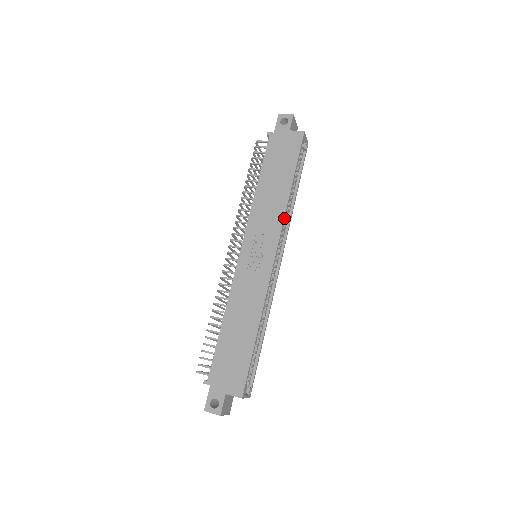
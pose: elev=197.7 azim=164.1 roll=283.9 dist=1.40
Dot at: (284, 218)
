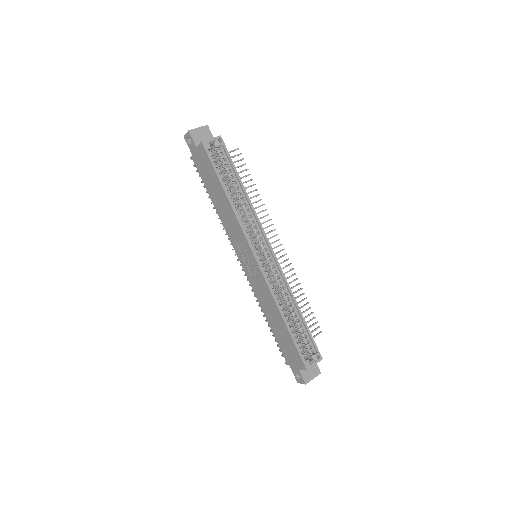
Dot at: (241, 226)
